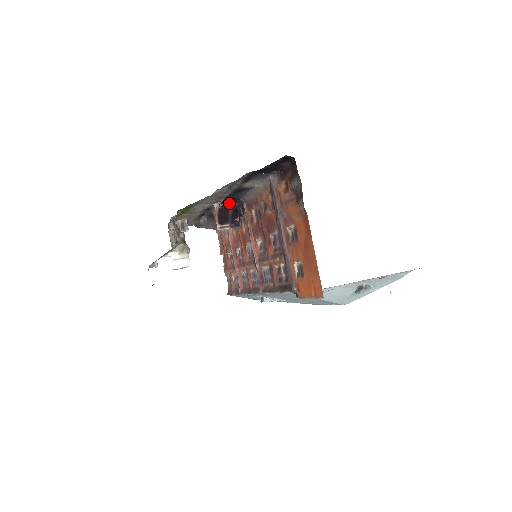
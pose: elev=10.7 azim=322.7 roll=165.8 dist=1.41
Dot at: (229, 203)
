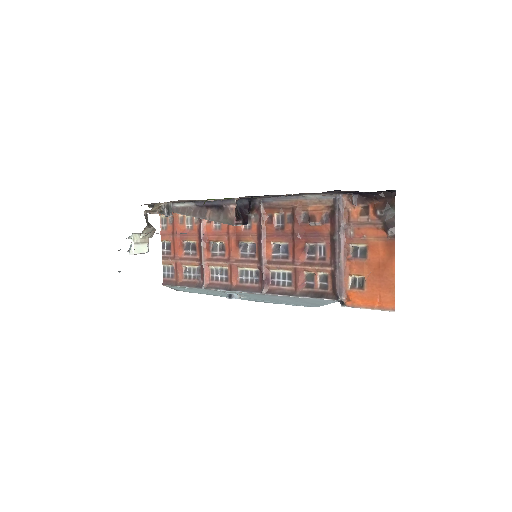
Dot at: occluded
